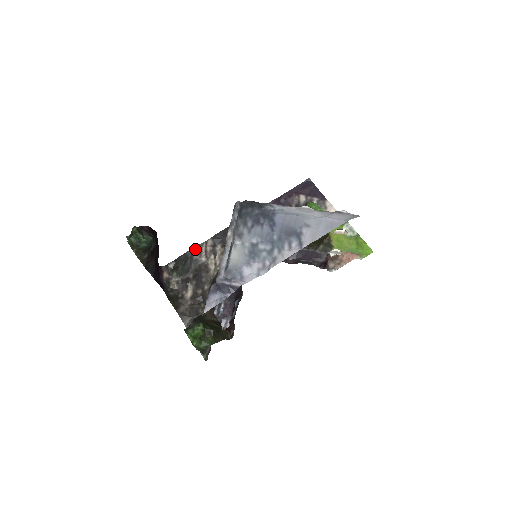
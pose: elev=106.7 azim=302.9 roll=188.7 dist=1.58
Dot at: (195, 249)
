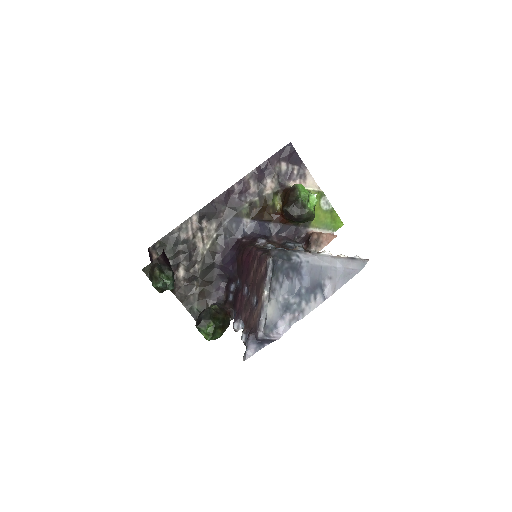
Dot at: (181, 227)
